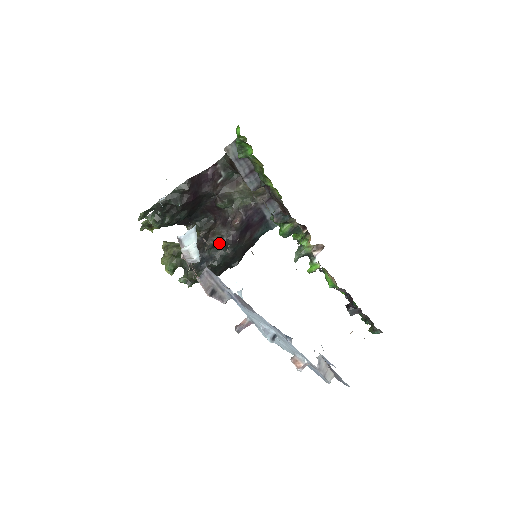
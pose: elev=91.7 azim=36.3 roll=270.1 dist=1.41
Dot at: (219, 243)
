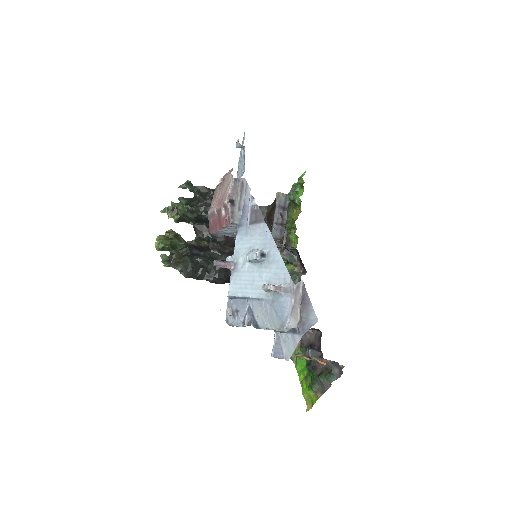
Dot at: (220, 251)
